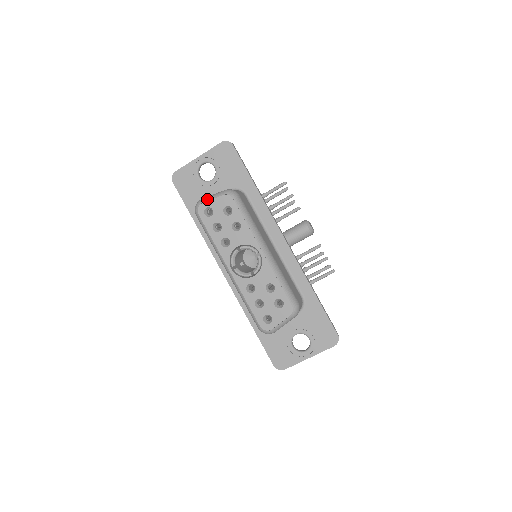
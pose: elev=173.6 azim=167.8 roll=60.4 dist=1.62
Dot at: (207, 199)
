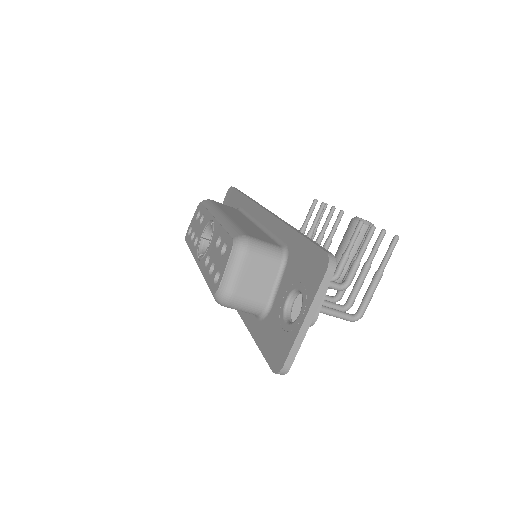
Dot at: occluded
